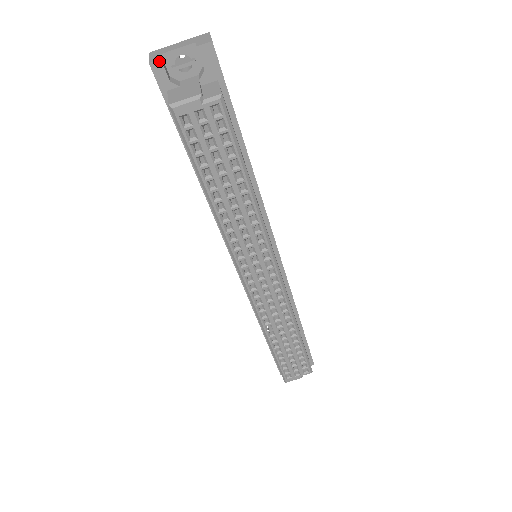
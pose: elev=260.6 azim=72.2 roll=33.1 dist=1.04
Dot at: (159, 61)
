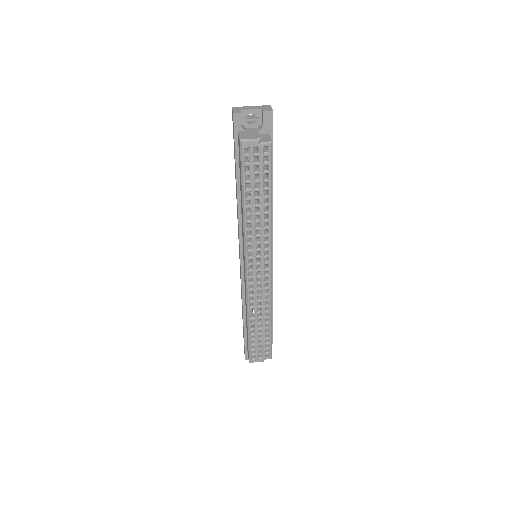
Dot at: (239, 114)
